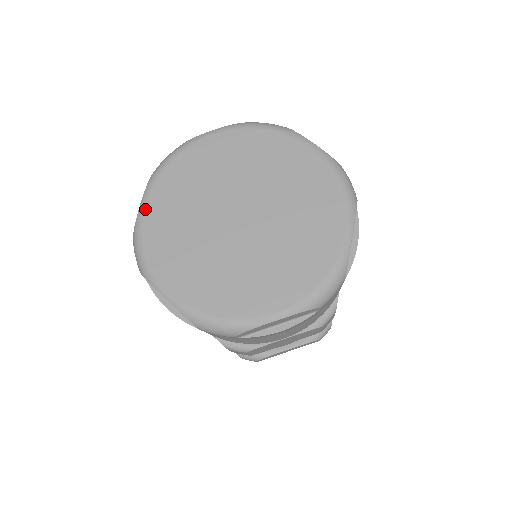
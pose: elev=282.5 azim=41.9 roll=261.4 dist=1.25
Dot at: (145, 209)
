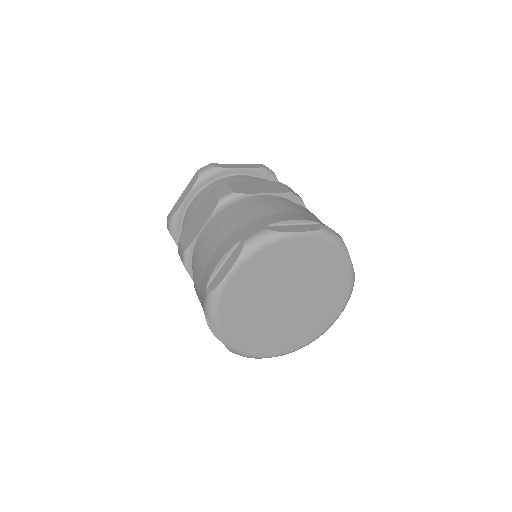
Dot at: (229, 281)
